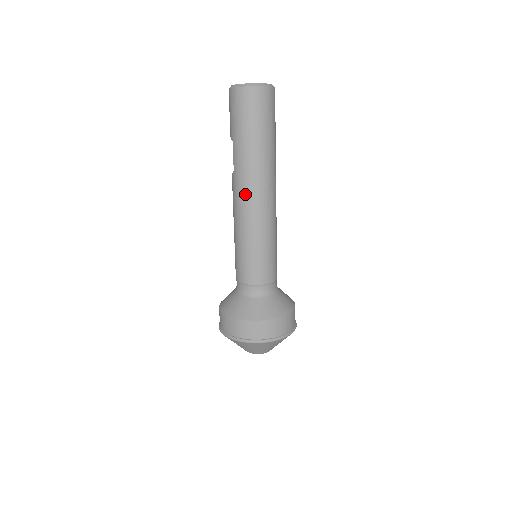
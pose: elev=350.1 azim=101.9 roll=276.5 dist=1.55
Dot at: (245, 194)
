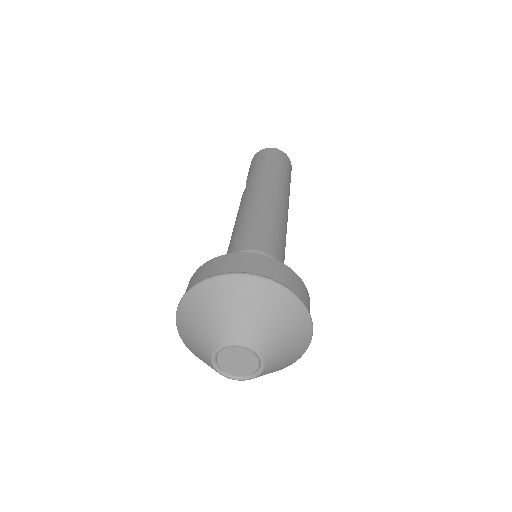
Dot at: (255, 191)
